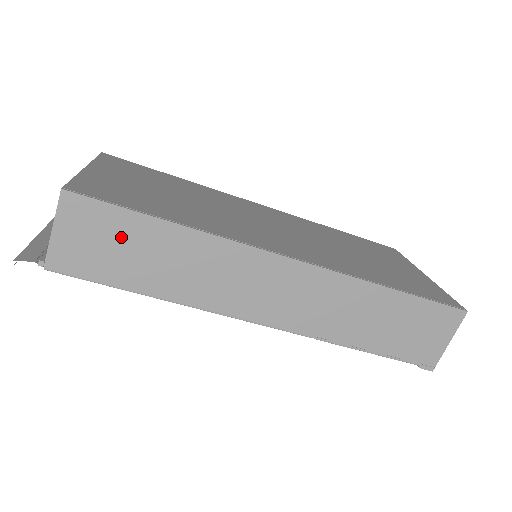
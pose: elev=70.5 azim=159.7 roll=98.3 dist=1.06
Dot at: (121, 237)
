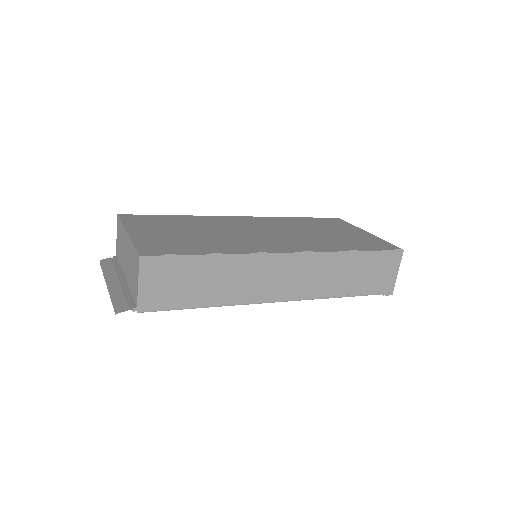
Dot at: (183, 275)
